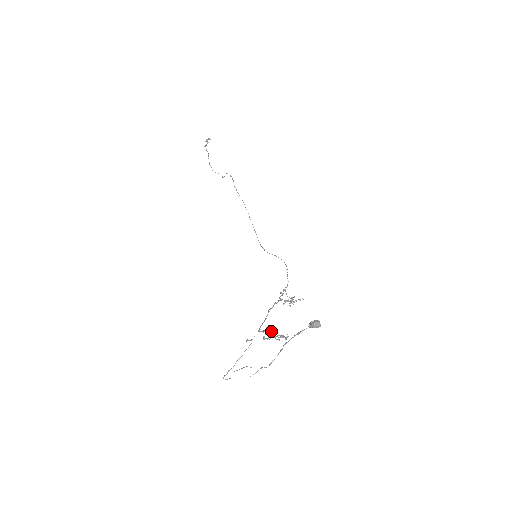
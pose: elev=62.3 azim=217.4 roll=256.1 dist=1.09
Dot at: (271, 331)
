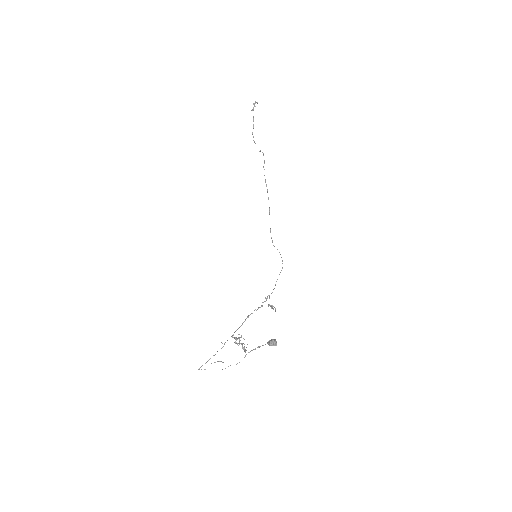
Dot at: occluded
